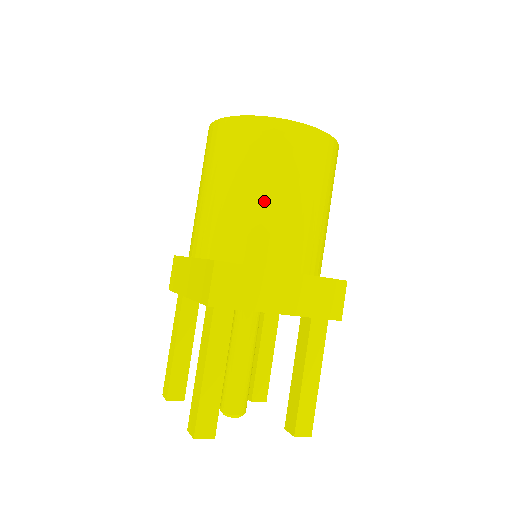
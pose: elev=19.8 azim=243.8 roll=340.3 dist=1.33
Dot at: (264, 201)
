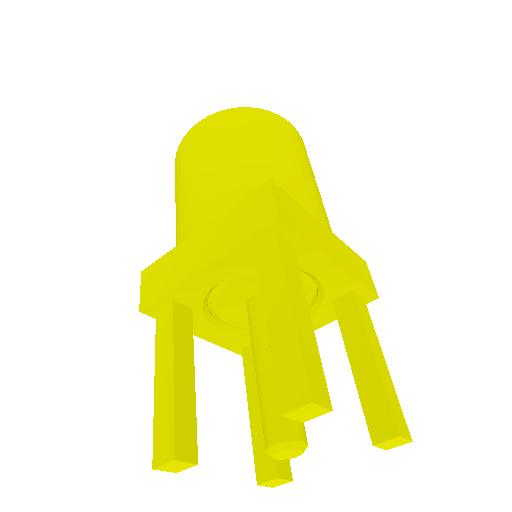
Dot at: (284, 162)
